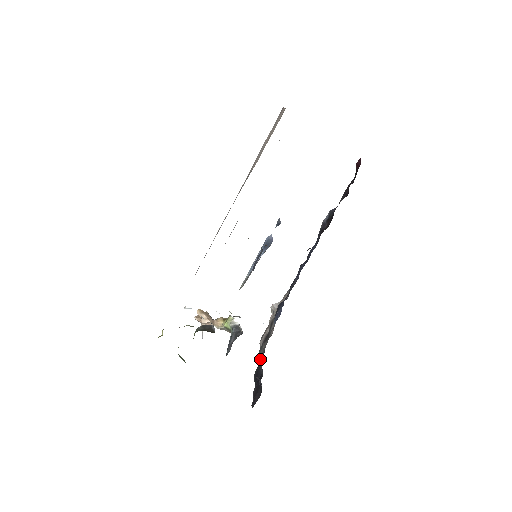
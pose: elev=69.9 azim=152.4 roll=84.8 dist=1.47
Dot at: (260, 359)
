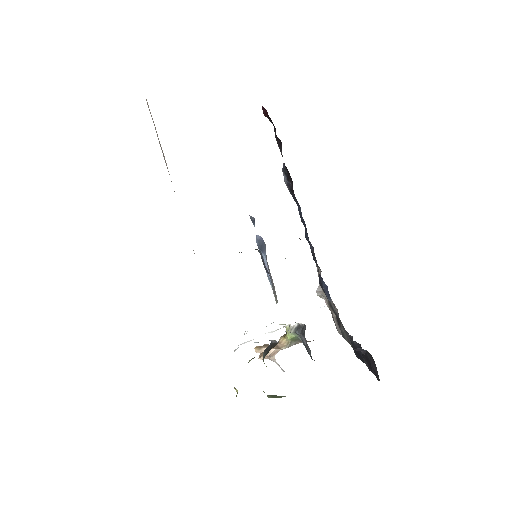
Dot at: (349, 341)
